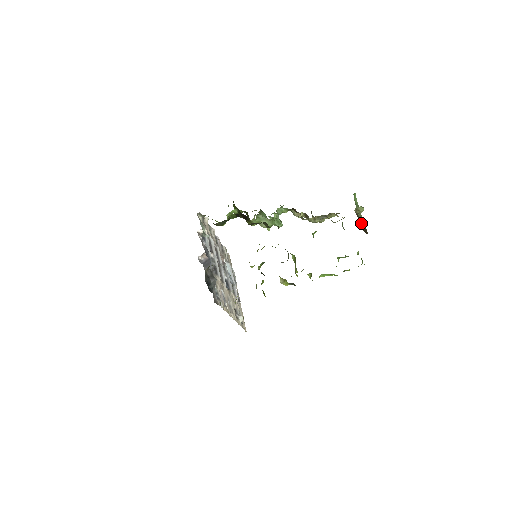
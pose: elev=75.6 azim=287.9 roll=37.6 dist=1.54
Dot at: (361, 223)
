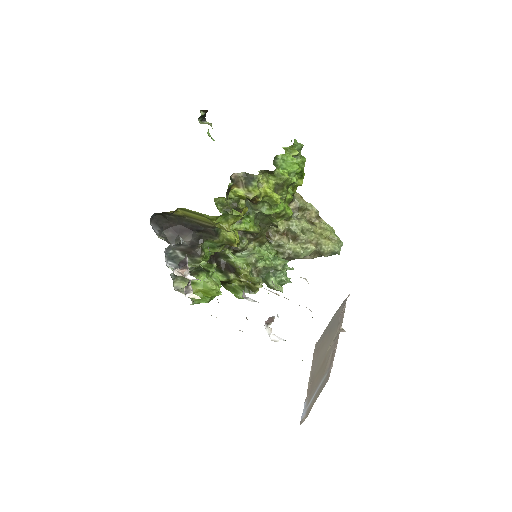
Dot at: occluded
